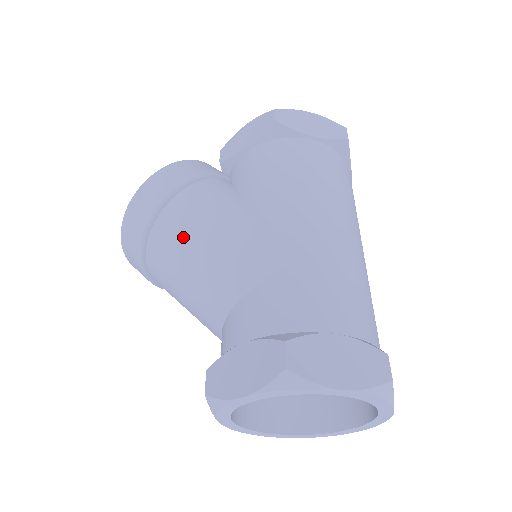
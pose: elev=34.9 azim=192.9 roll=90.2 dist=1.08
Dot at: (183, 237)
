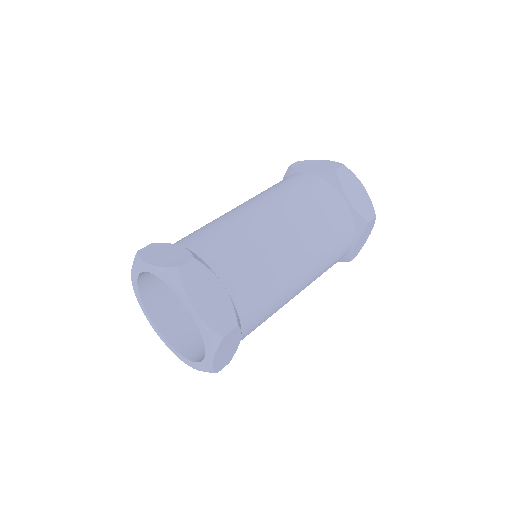
Dot at: occluded
